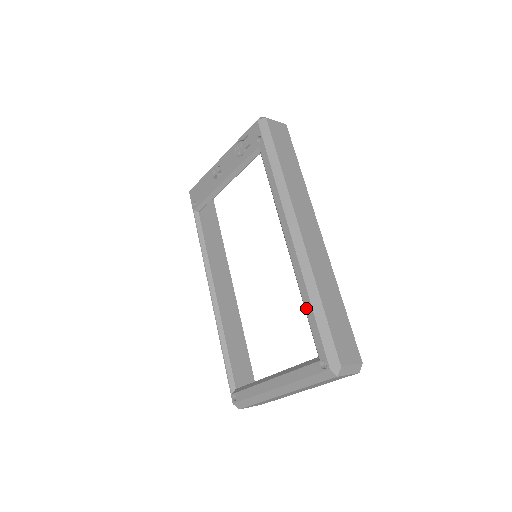
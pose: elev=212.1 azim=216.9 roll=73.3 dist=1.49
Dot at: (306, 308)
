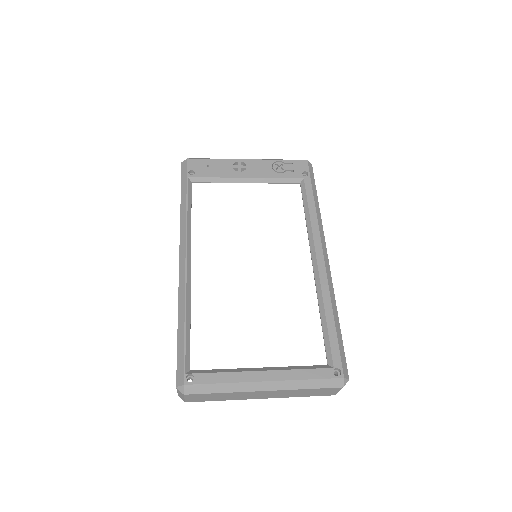
Dot at: (328, 320)
